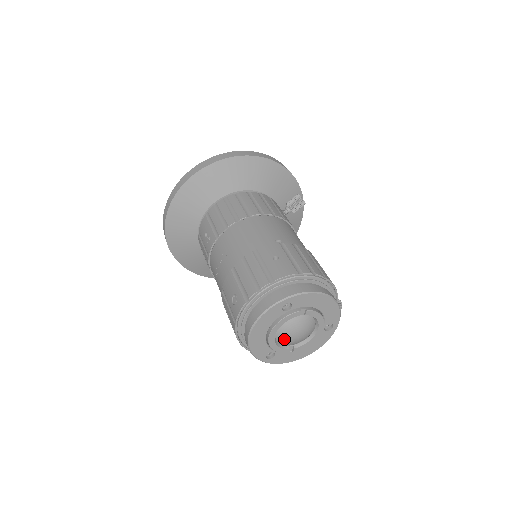
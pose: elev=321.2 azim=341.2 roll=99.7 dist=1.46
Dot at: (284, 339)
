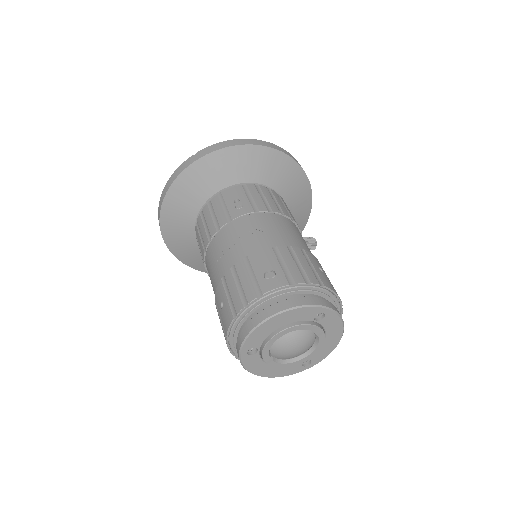
Dot at: (282, 345)
